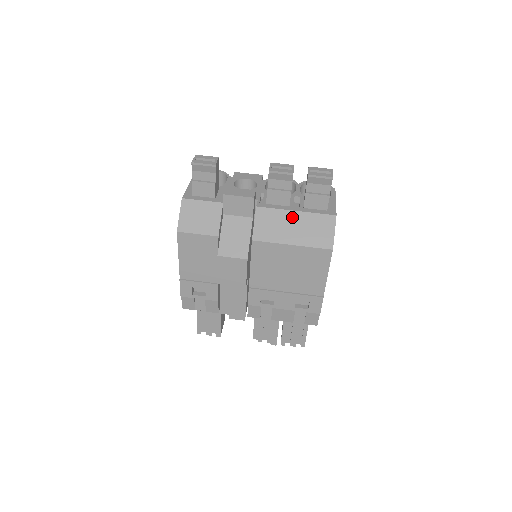
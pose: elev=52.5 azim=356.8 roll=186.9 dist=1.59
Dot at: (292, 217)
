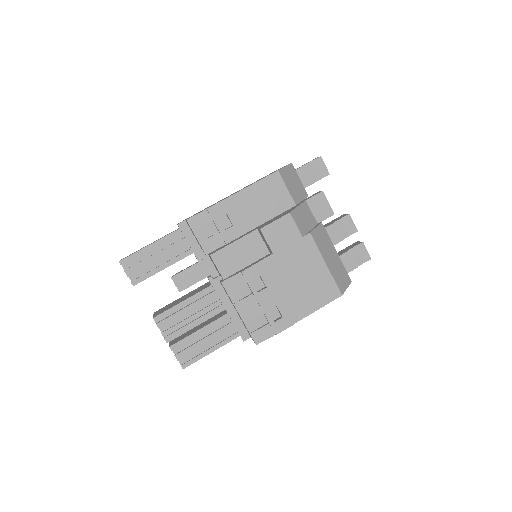
Dot at: (334, 252)
